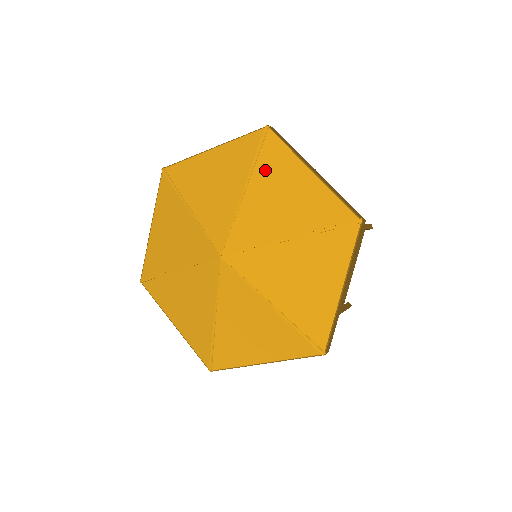
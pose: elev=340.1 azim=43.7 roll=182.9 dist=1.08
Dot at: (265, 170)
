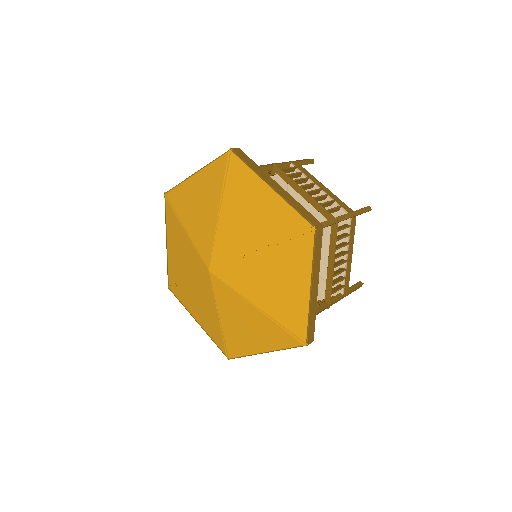
Dot at: (233, 190)
